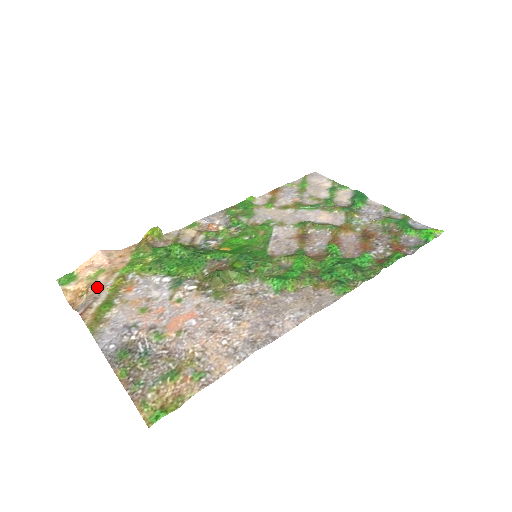
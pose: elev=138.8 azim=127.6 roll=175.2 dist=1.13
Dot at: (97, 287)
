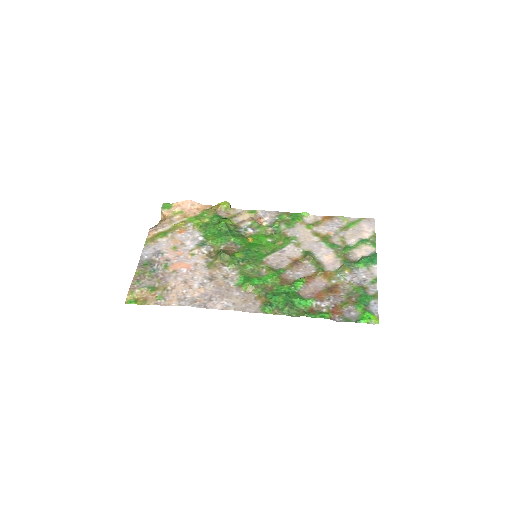
Dot at: (170, 221)
